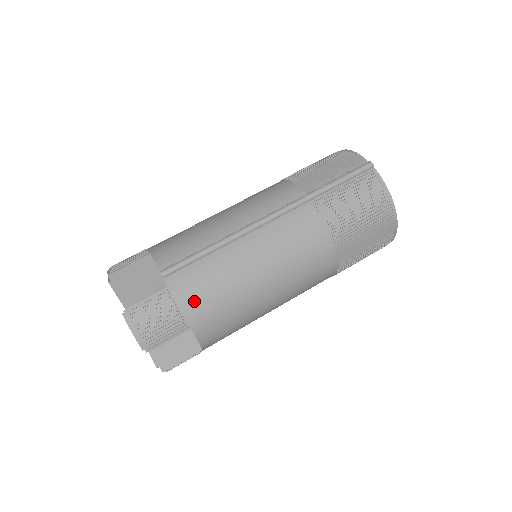
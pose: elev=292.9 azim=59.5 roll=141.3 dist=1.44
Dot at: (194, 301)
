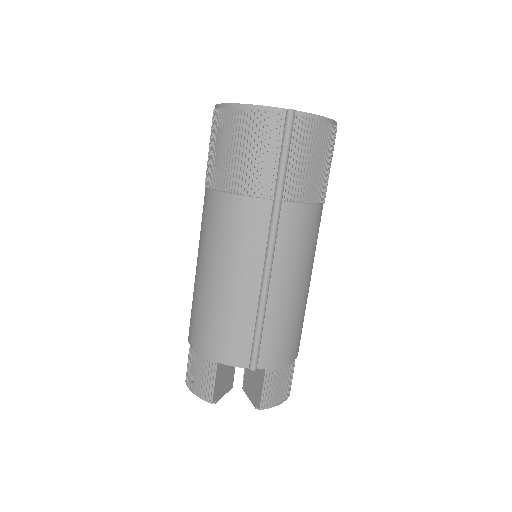
Dot at: (286, 352)
